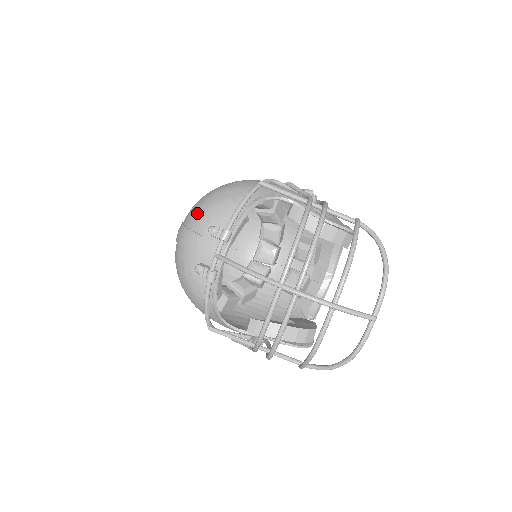
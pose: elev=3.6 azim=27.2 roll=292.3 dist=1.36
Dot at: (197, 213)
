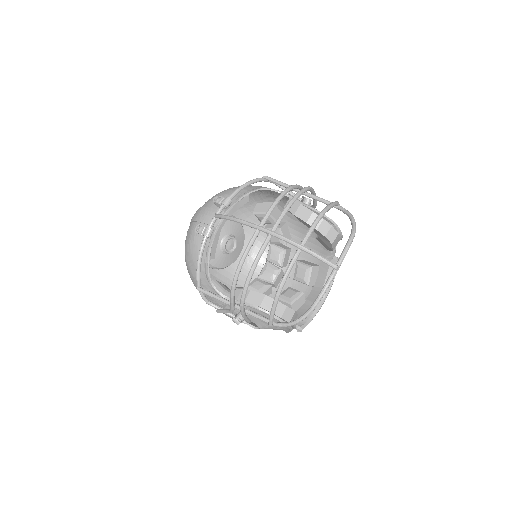
Dot at: (211, 198)
